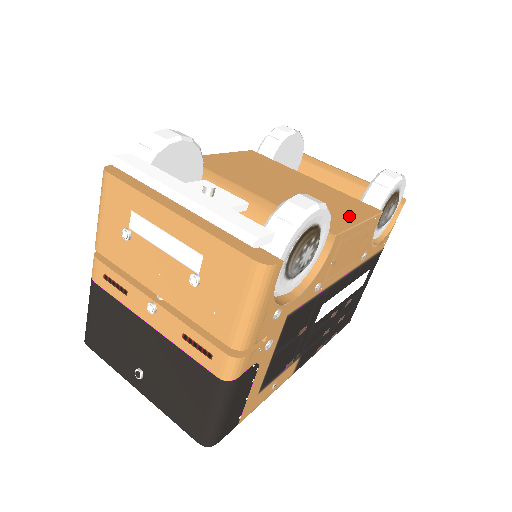
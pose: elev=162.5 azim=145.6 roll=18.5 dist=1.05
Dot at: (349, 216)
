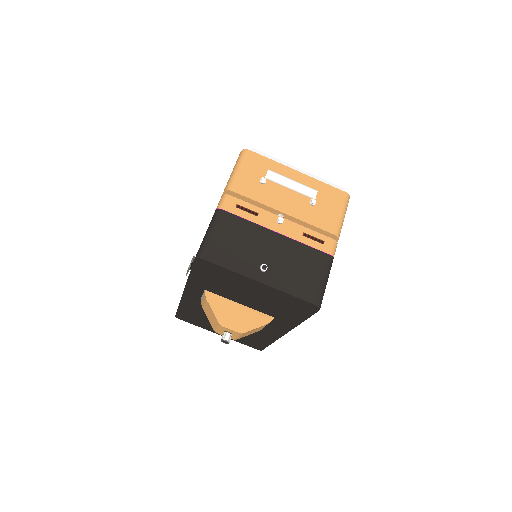
Dot at: occluded
